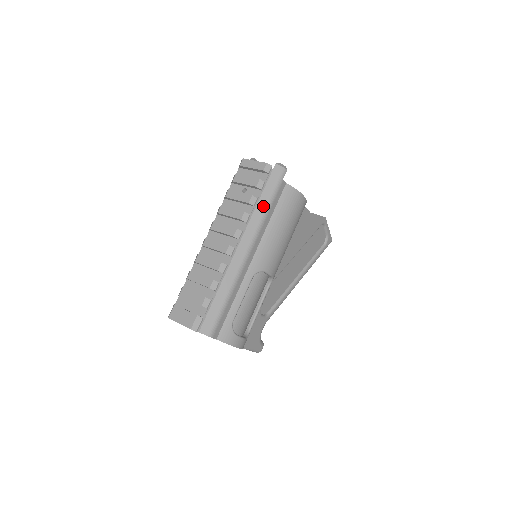
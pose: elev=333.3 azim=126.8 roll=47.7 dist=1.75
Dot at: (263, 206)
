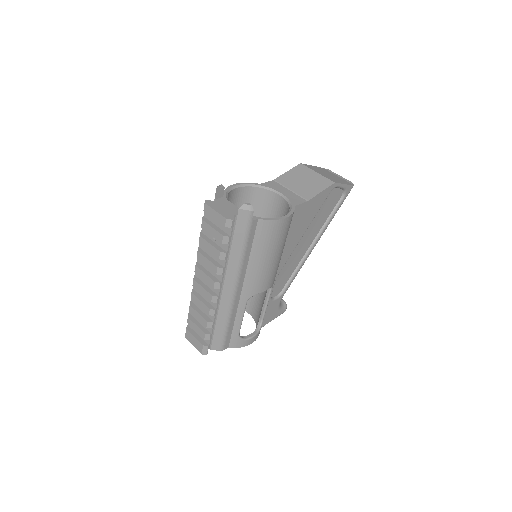
Dot at: (237, 251)
